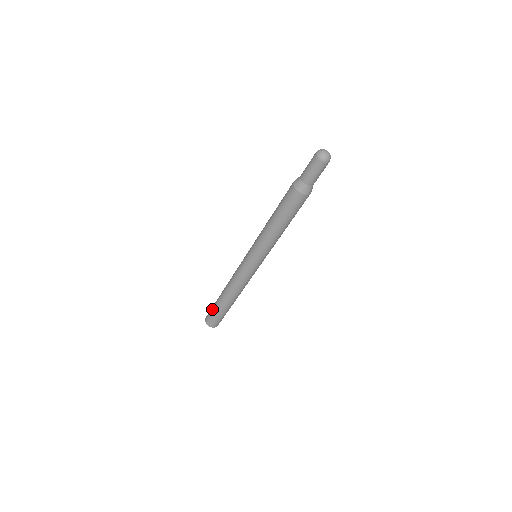
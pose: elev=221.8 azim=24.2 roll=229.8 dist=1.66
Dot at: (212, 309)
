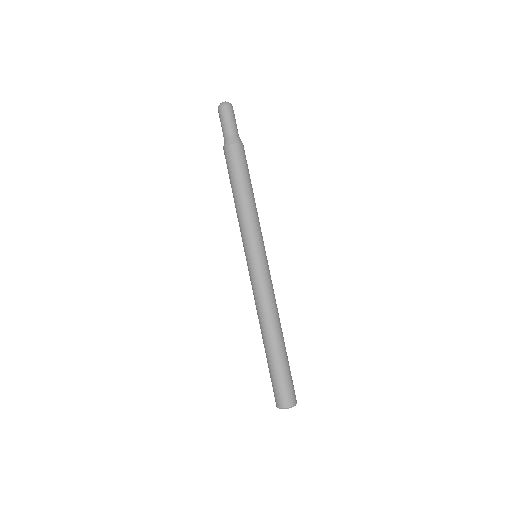
Dot at: (272, 378)
